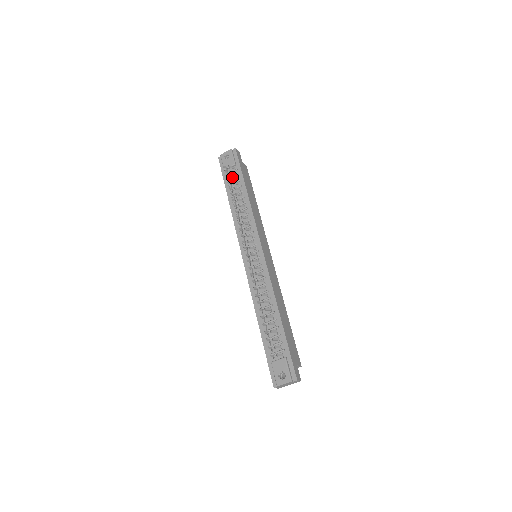
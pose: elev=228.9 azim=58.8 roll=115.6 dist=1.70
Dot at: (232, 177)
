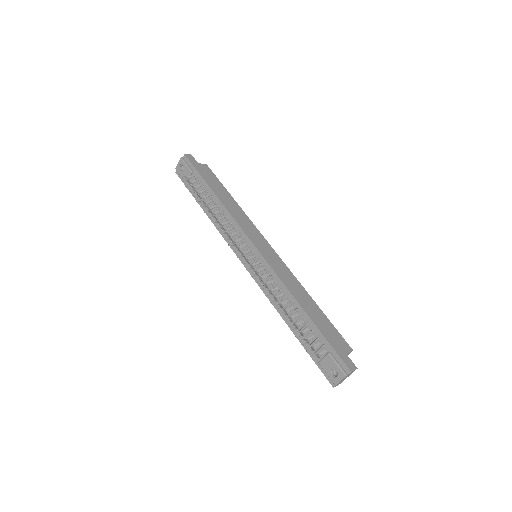
Dot at: (194, 187)
